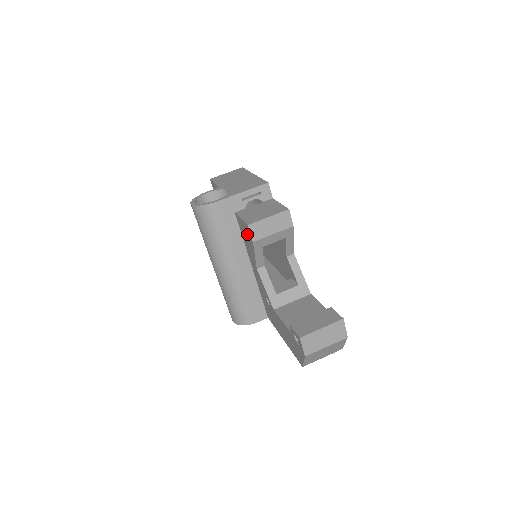
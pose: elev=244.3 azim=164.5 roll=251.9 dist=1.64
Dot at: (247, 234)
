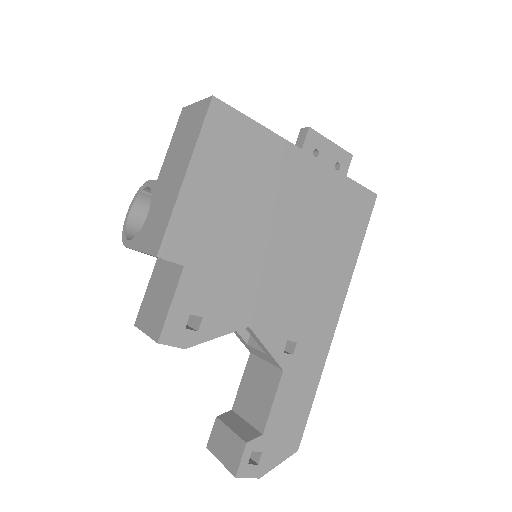
Dot at: occluded
